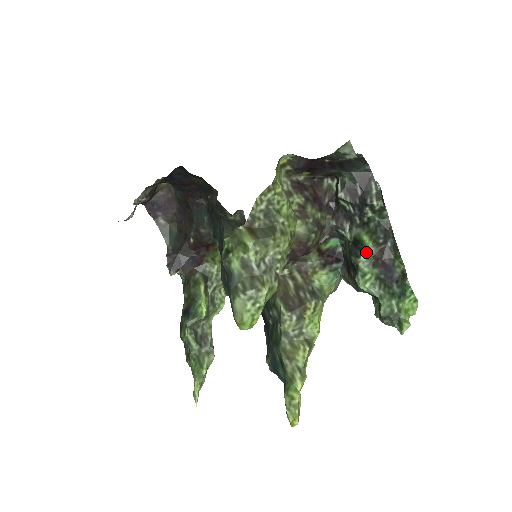
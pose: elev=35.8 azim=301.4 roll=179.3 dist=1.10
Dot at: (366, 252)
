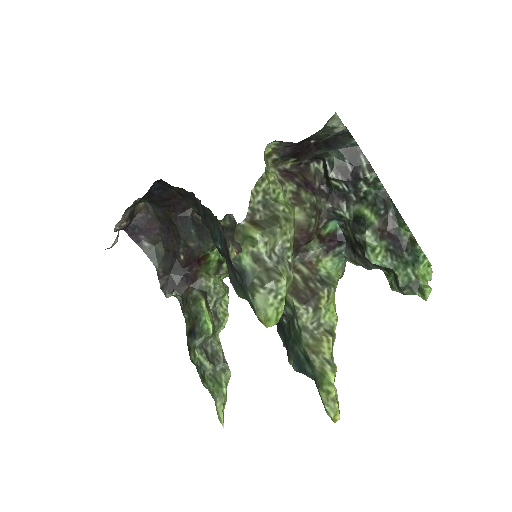
Dot at: (370, 226)
